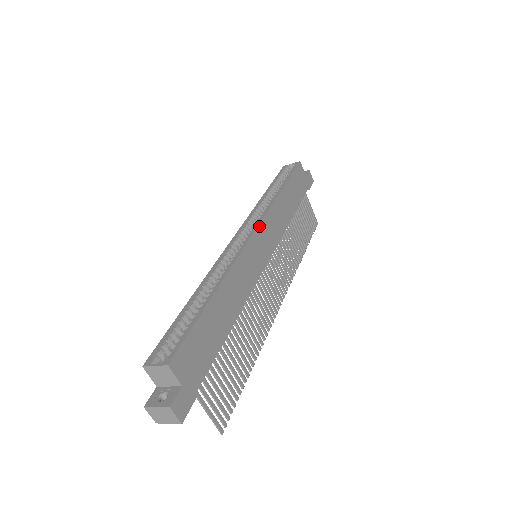
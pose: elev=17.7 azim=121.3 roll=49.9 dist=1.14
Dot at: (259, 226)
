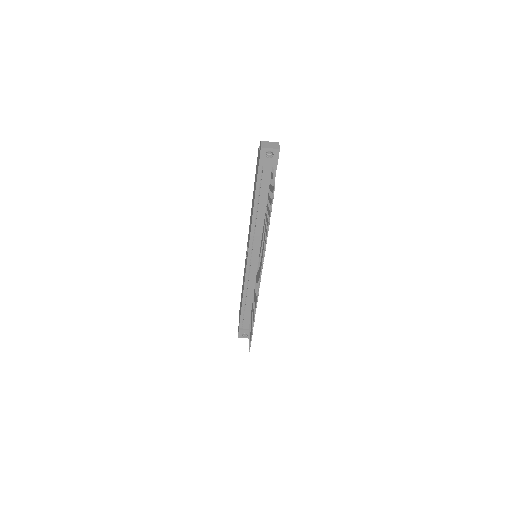
Dot at: occluded
